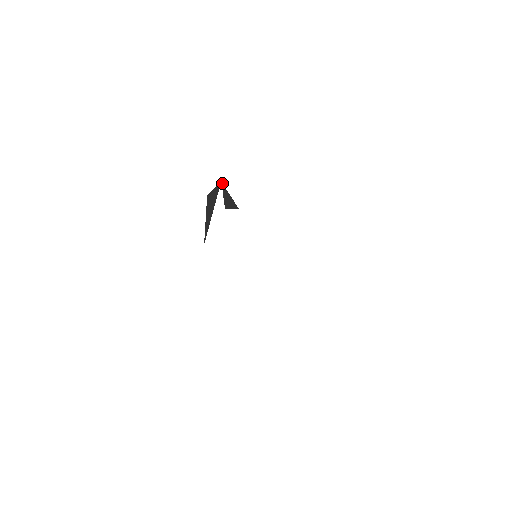
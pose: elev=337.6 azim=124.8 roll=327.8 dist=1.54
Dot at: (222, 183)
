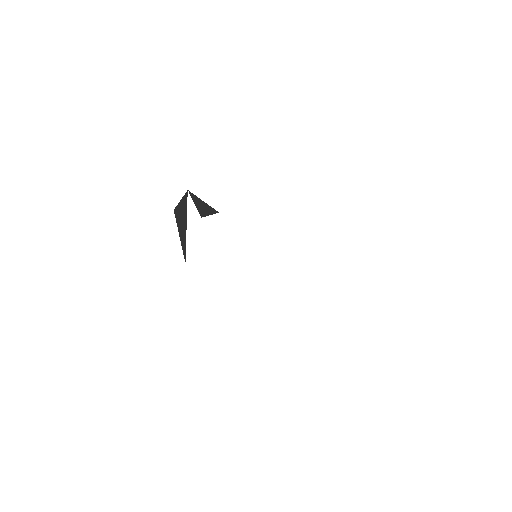
Dot at: (189, 191)
